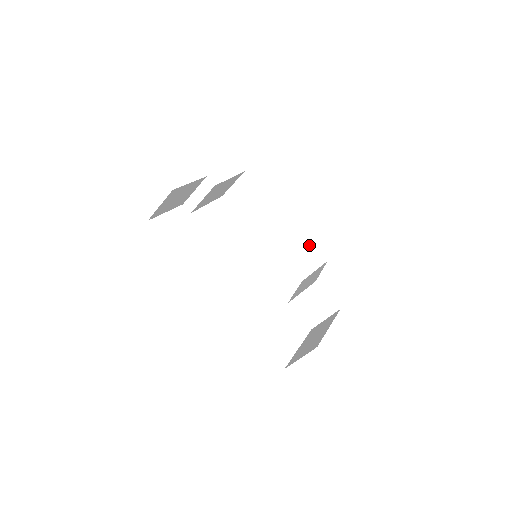
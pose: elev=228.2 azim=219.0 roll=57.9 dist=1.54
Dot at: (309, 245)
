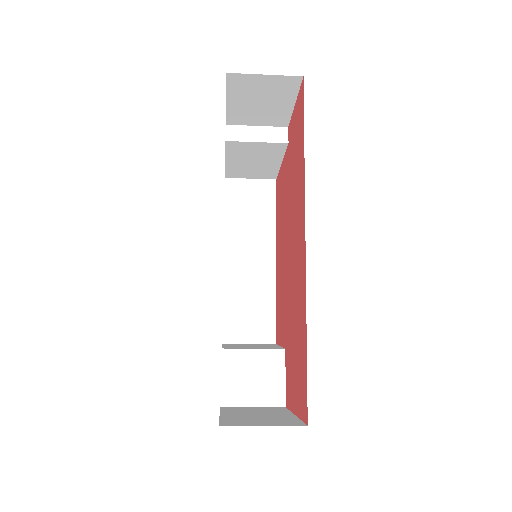
Dot at: (271, 310)
